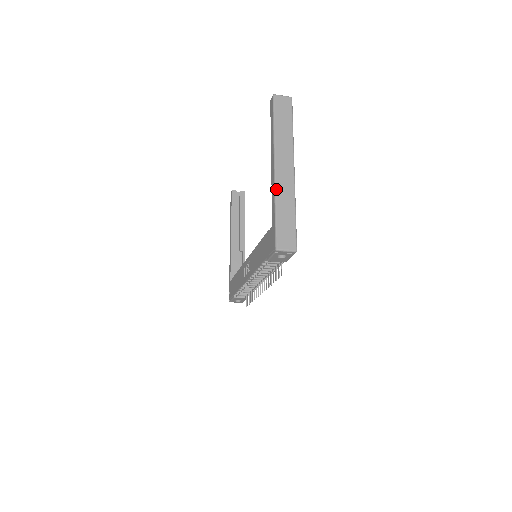
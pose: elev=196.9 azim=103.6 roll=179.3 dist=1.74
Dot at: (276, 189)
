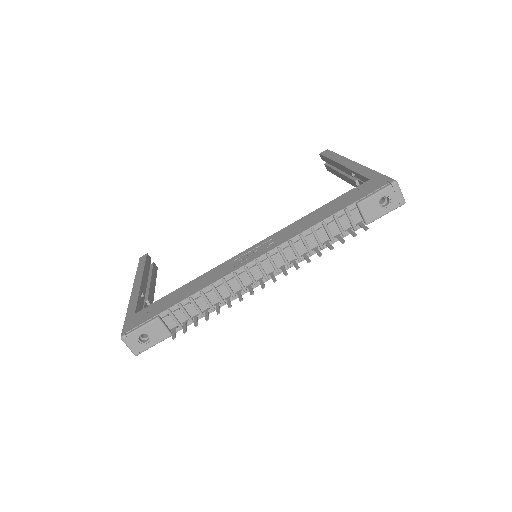
Dot at: (366, 167)
